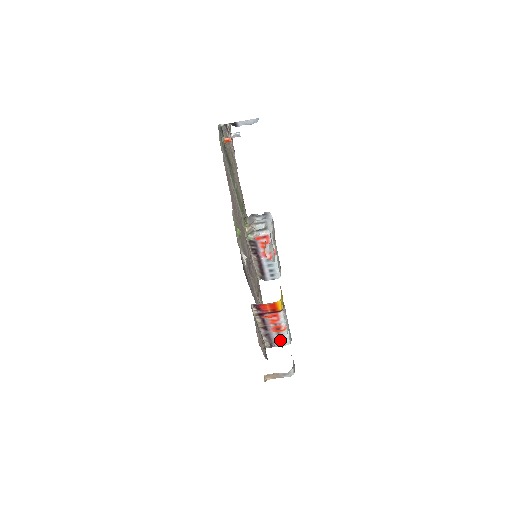
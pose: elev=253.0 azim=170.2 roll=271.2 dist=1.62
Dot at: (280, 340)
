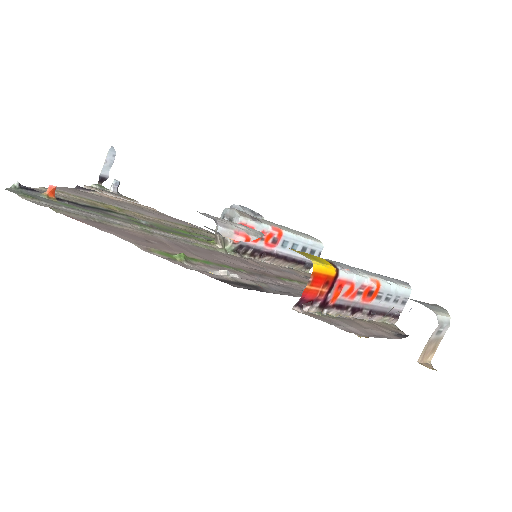
Dot at: (394, 300)
